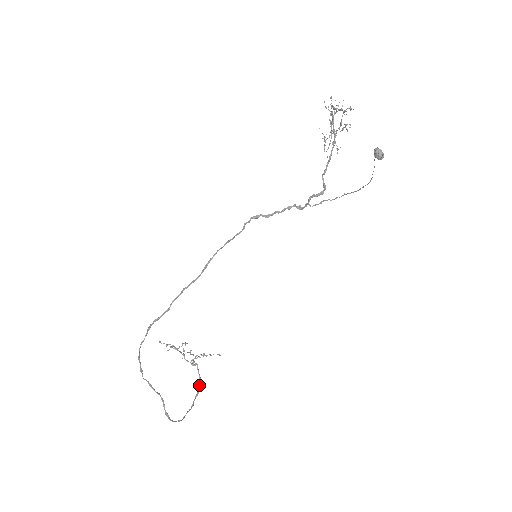
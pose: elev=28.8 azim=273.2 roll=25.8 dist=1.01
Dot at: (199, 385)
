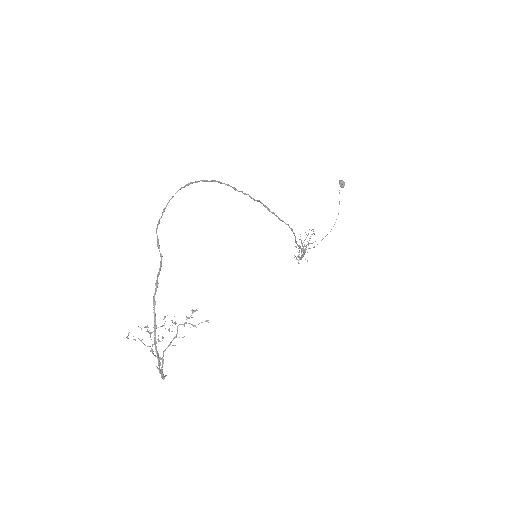
Dot at: (164, 376)
